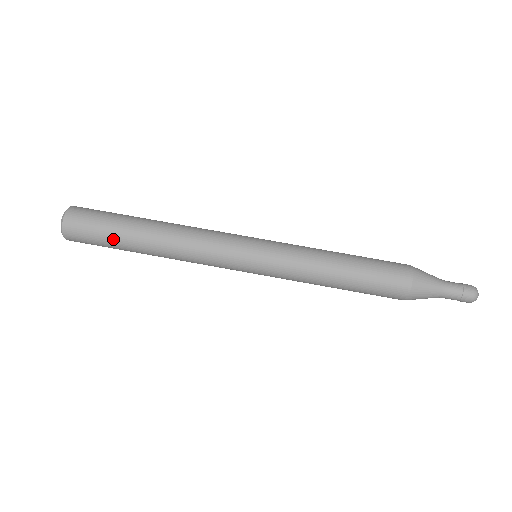
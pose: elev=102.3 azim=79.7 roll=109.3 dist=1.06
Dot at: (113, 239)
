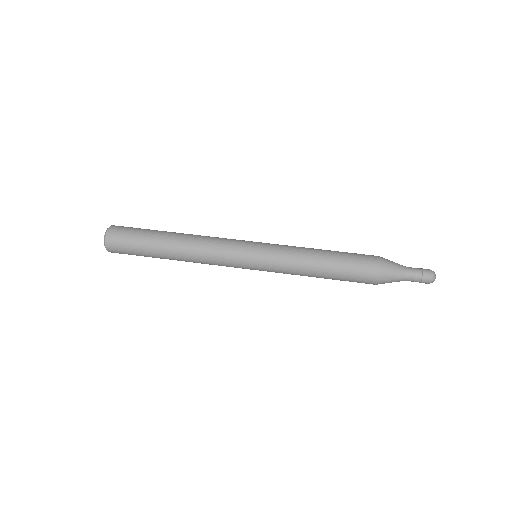
Dot at: (148, 231)
